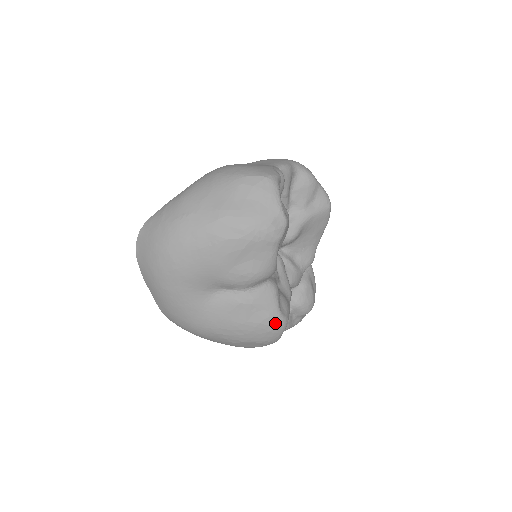
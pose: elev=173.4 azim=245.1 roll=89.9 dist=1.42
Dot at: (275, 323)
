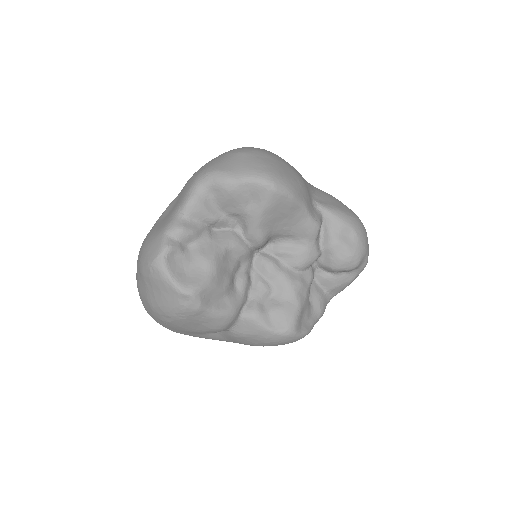
Dot at: (278, 339)
